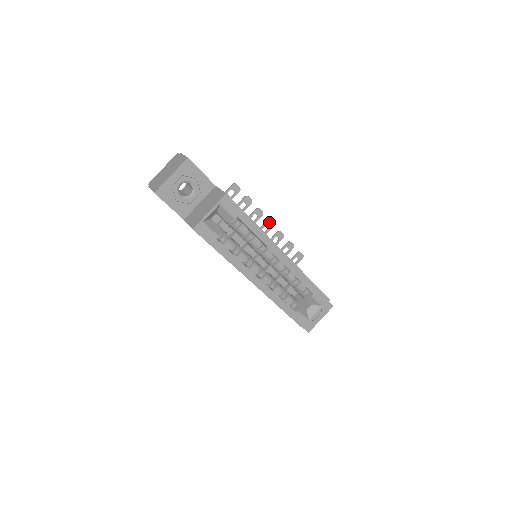
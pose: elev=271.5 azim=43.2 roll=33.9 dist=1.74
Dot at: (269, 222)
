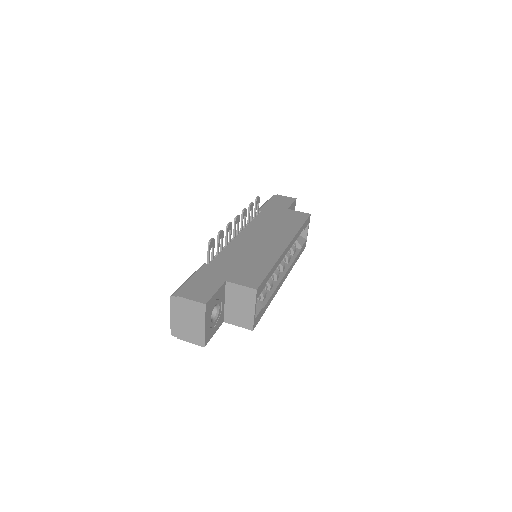
Dot at: (236, 220)
